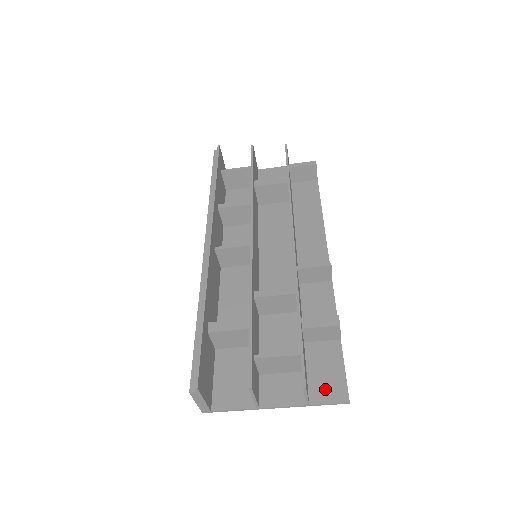
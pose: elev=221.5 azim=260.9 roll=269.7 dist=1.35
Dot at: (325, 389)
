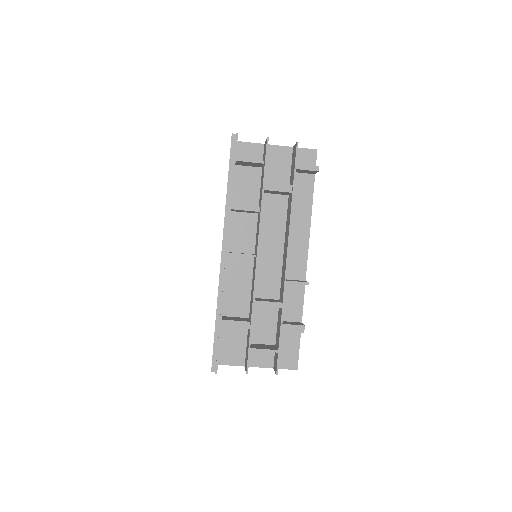
Dot at: (286, 361)
